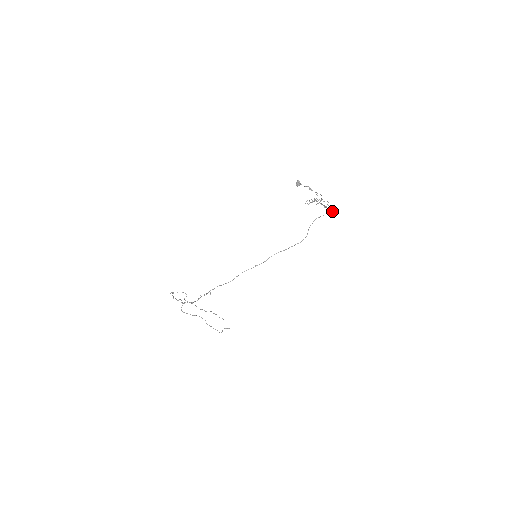
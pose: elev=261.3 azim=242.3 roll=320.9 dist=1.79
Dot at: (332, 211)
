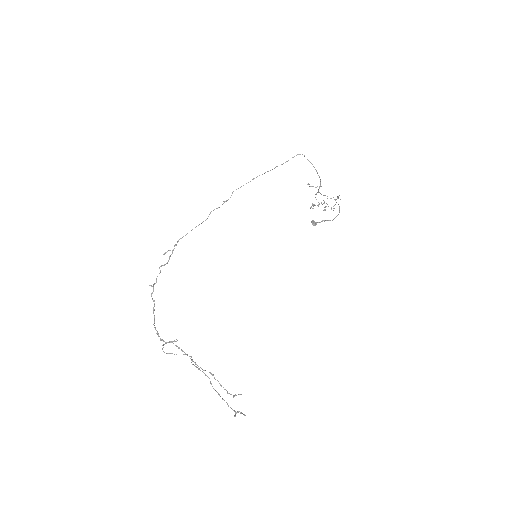
Dot at: occluded
